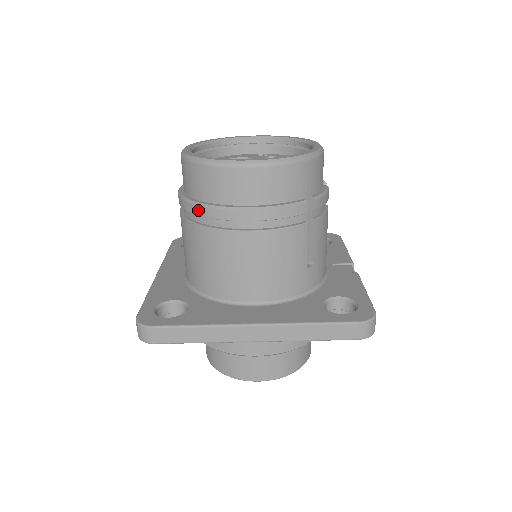
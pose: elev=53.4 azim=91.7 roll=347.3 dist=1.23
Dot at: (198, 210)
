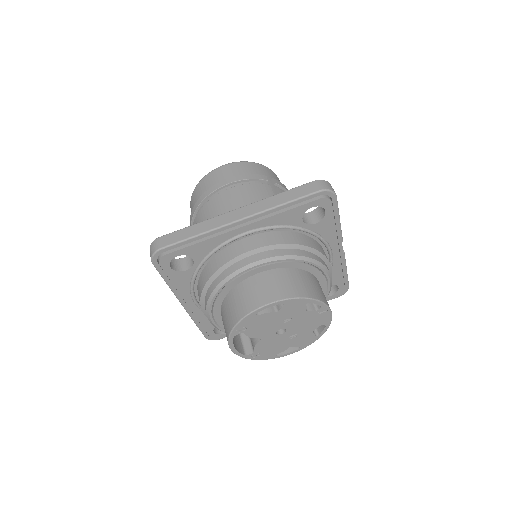
Dot at: (197, 203)
